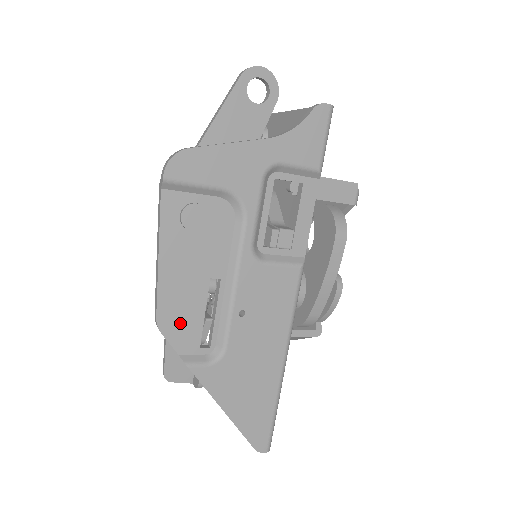
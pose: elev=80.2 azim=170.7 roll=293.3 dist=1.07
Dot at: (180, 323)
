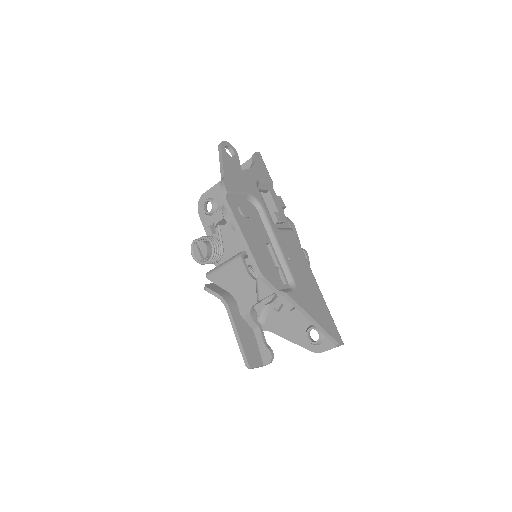
Dot at: (269, 271)
